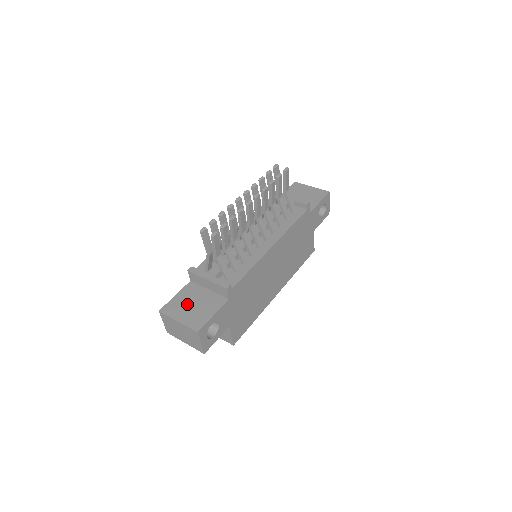
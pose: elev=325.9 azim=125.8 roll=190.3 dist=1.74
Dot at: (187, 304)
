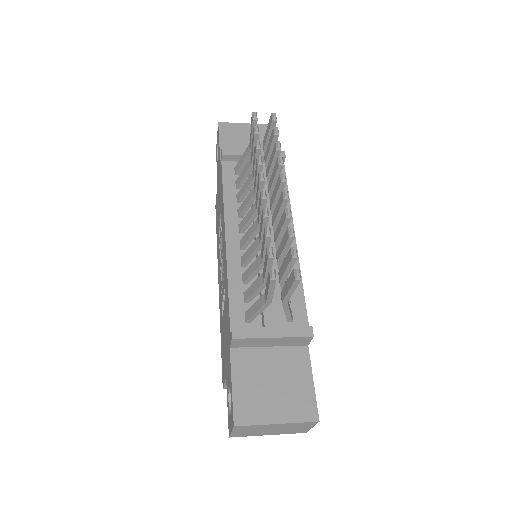
Dot at: (263, 388)
